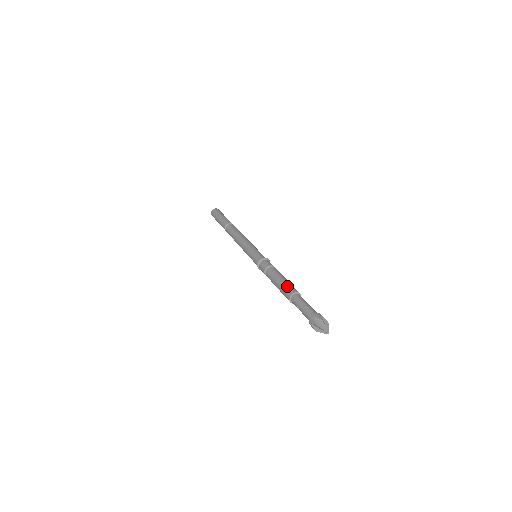
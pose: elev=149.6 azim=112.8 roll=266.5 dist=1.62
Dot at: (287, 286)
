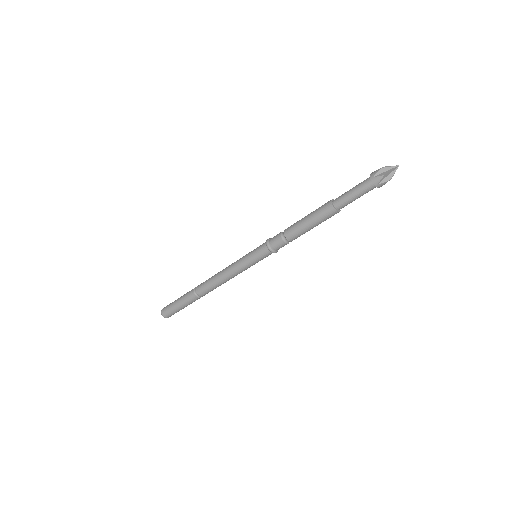
Dot at: (320, 207)
